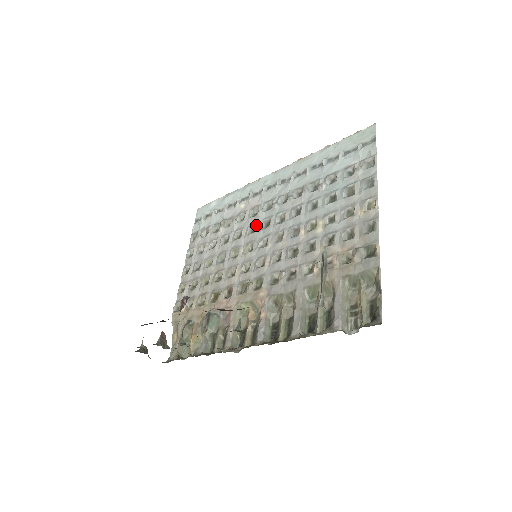
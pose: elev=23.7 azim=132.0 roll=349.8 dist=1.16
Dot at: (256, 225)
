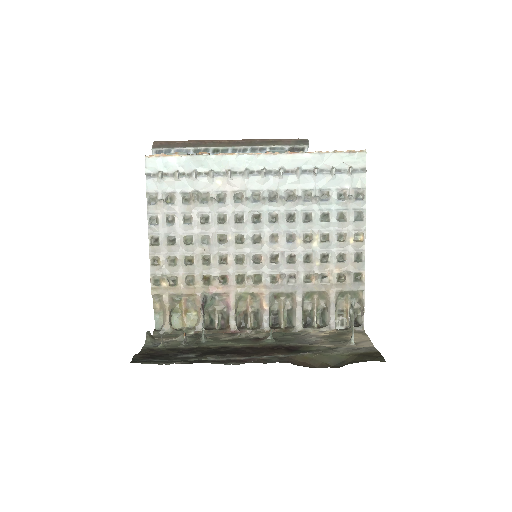
Dot at: (244, 215)
